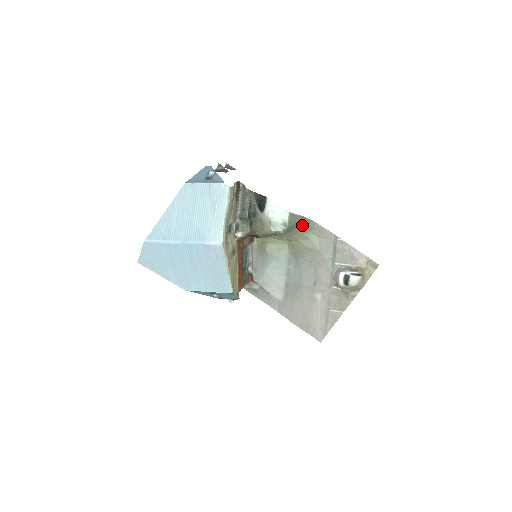
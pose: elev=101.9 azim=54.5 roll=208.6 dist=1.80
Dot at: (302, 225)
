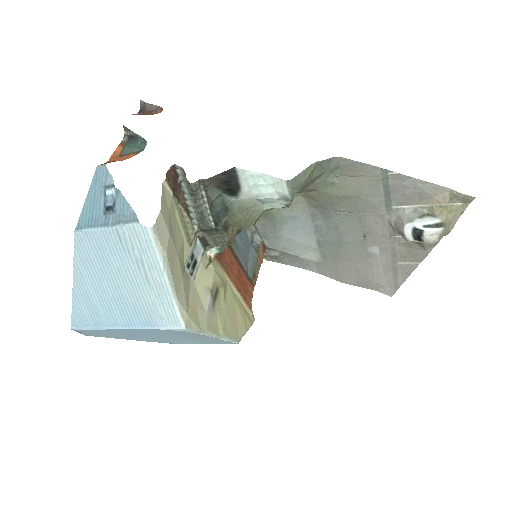
Dot at: (317, 173)
